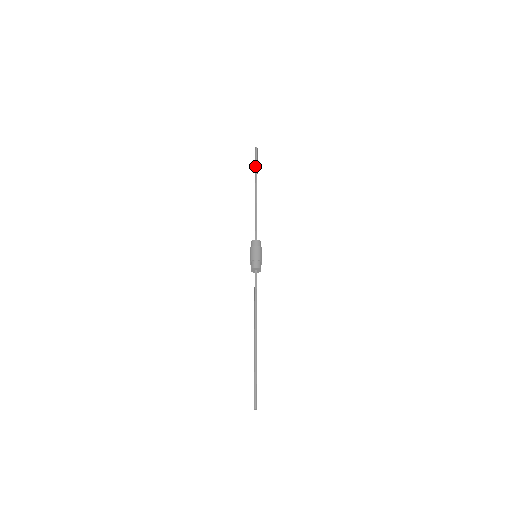
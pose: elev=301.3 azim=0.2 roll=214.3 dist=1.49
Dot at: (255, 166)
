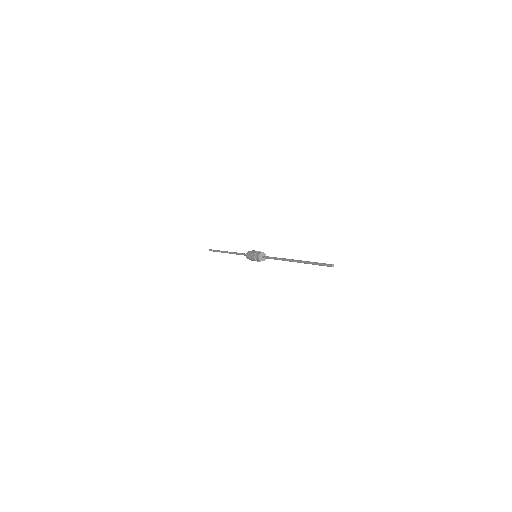
Dot at: (216, 251)
